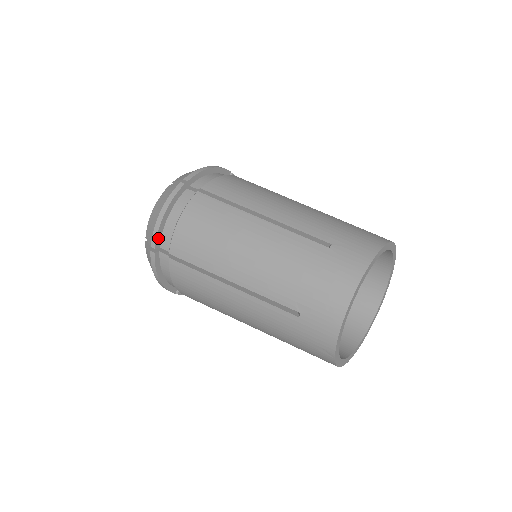
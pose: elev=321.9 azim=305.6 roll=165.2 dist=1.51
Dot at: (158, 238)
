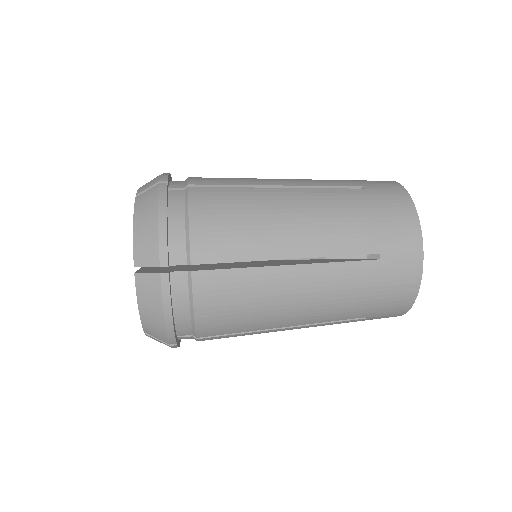
Dot at: (167, 251)
